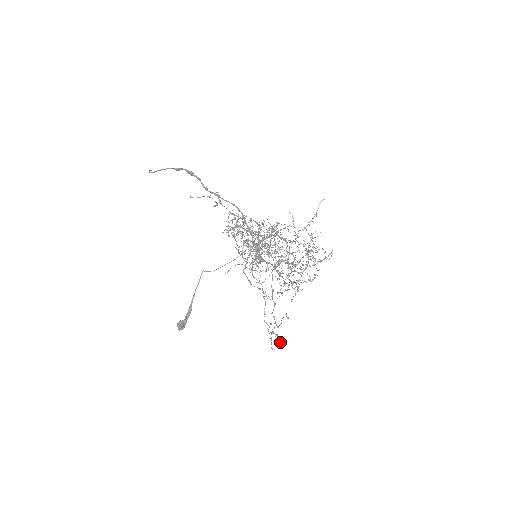
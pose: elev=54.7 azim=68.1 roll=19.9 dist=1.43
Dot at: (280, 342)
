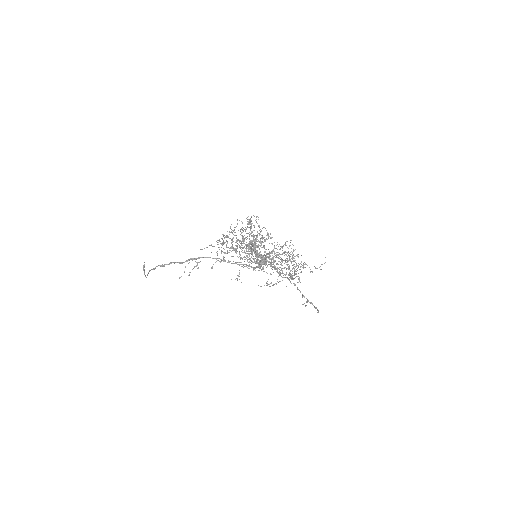
Dot at: occluded
